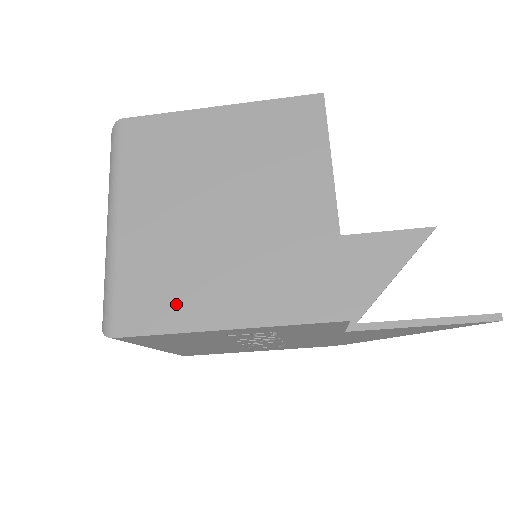
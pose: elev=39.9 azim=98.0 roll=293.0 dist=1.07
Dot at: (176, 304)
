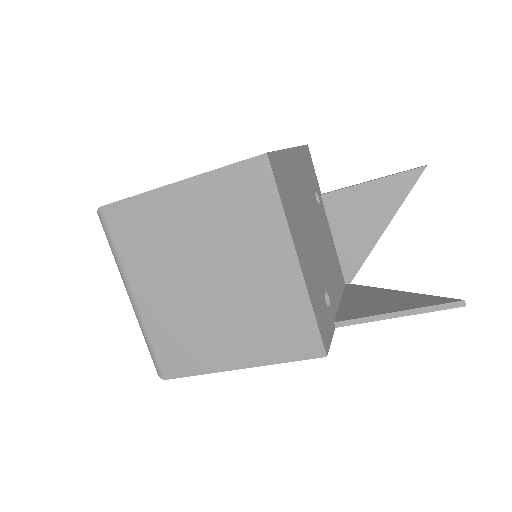
Dot at: (199, 355)
